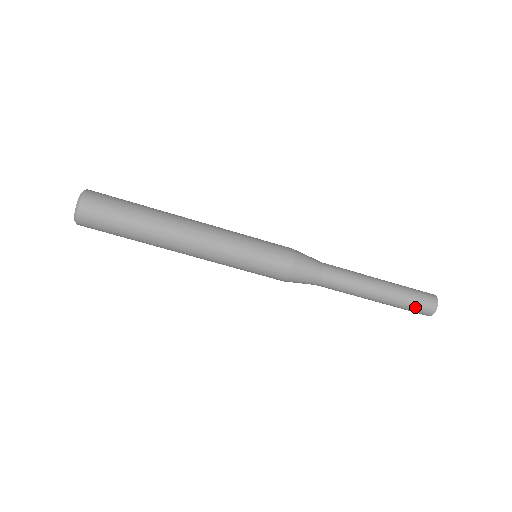
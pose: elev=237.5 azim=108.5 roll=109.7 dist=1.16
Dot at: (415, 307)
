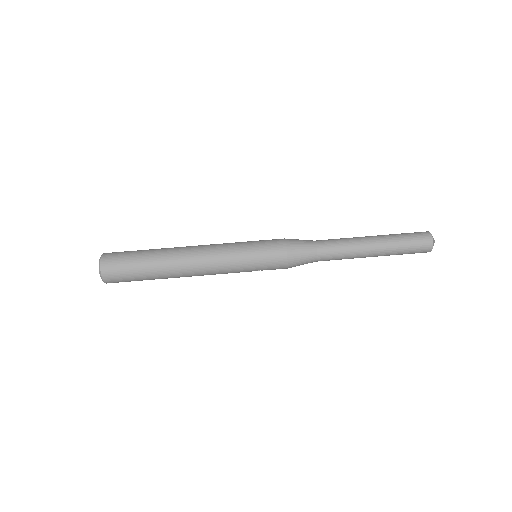
Dot at: (412, 239)
